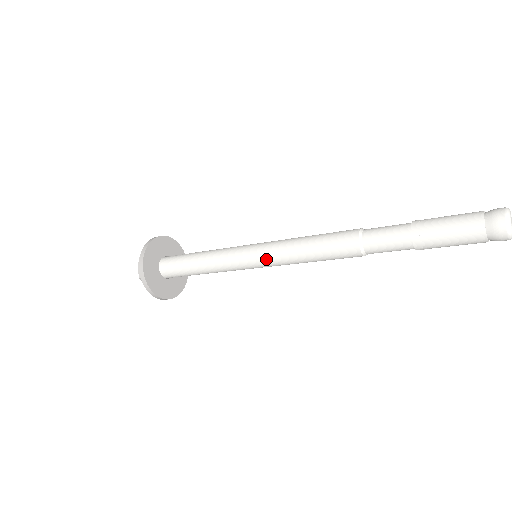
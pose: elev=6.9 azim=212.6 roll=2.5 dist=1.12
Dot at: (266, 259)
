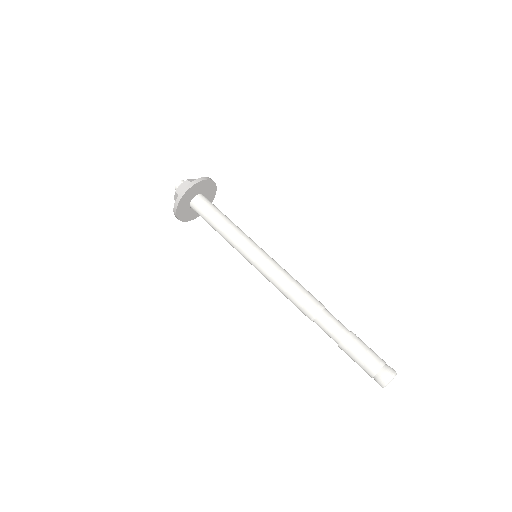
Dot at: occluded
